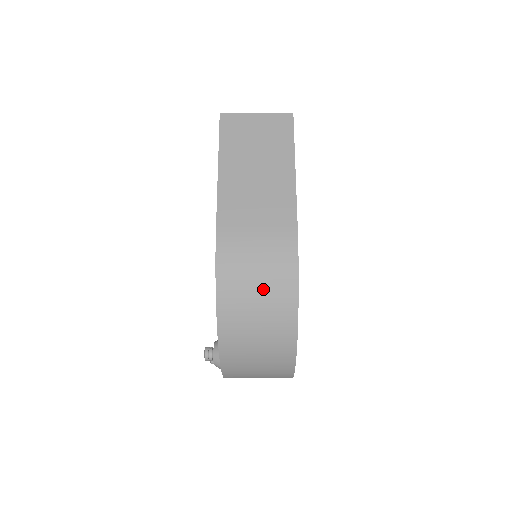
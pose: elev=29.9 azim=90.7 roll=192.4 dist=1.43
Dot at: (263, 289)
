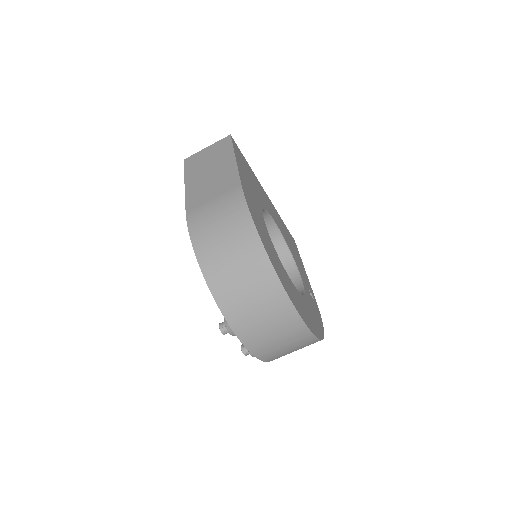
Dot at: (227, 234)
